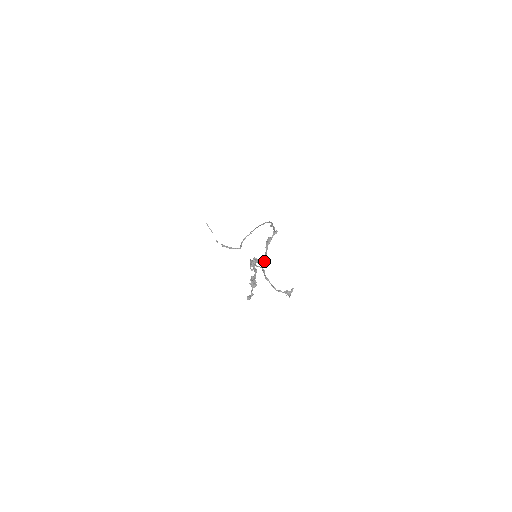
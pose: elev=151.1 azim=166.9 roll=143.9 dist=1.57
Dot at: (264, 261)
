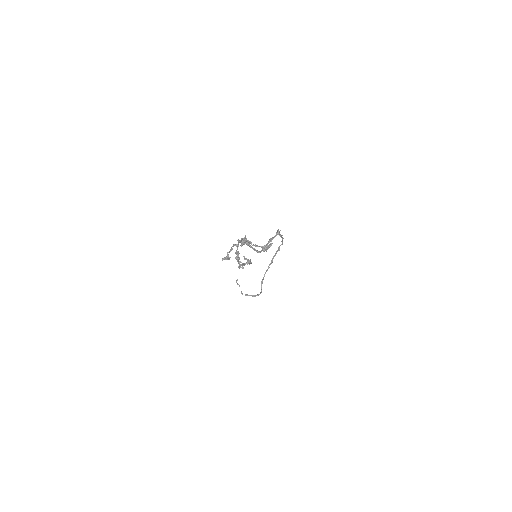
Dot at: (259, 251)
